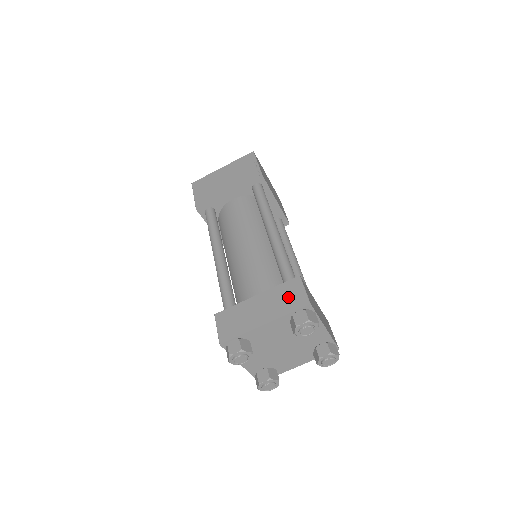
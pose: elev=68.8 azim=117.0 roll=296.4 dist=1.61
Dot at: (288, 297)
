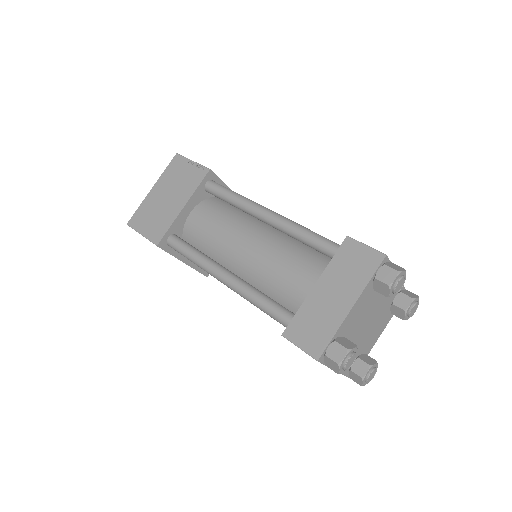
Dot at: (354, 264)
